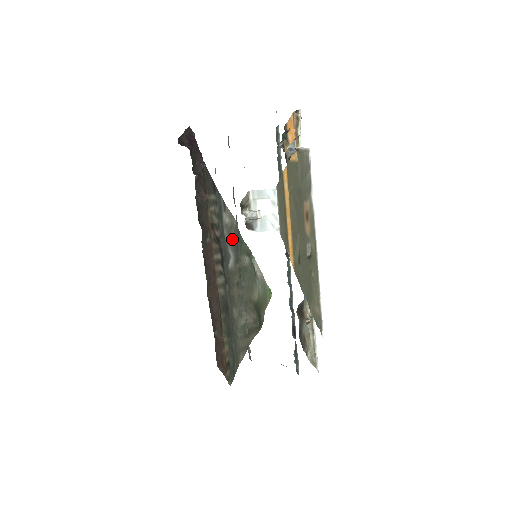
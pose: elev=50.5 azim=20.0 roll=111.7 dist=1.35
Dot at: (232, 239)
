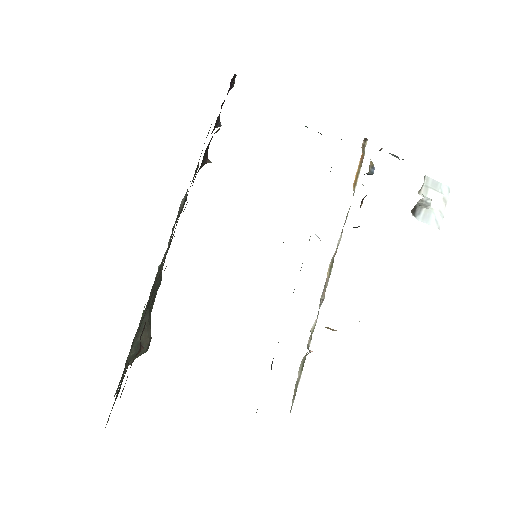
Dot at: occluded
